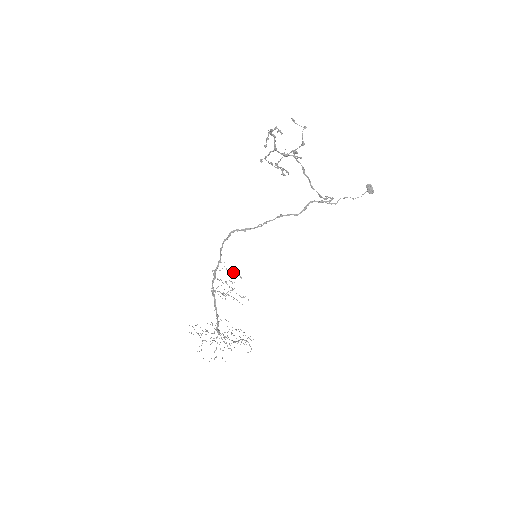
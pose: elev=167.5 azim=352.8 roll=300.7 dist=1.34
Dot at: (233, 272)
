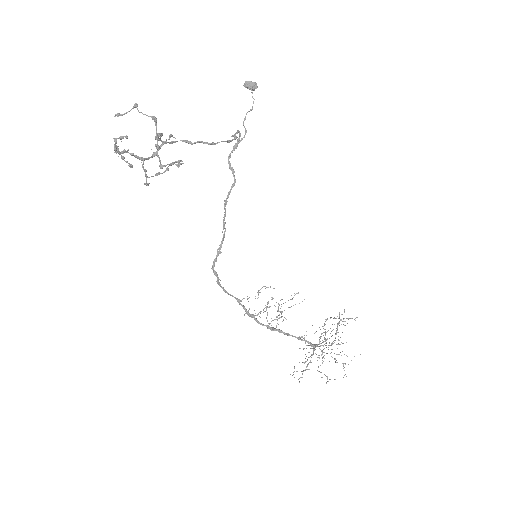
Dot at: occluded
